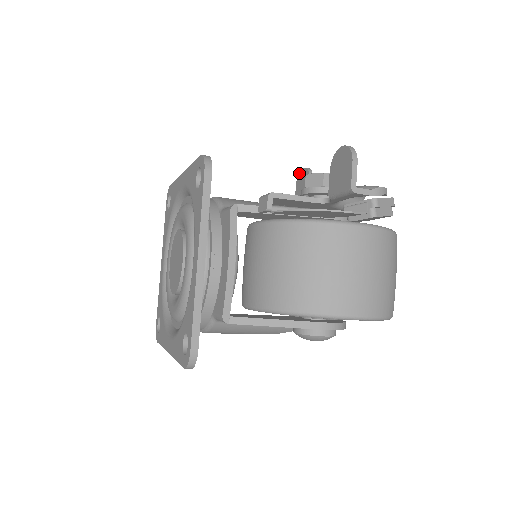
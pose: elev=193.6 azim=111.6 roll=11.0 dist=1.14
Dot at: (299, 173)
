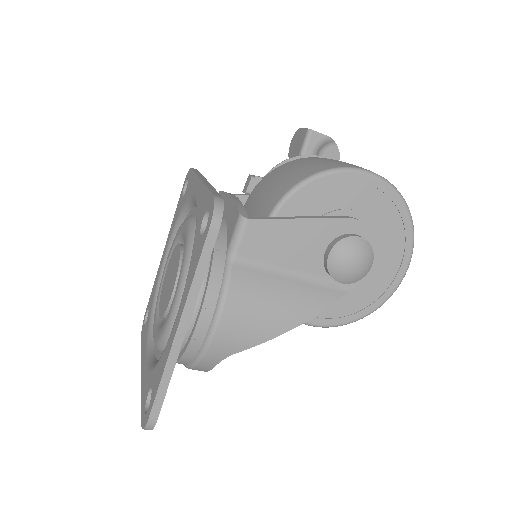
Dot at: occluded
